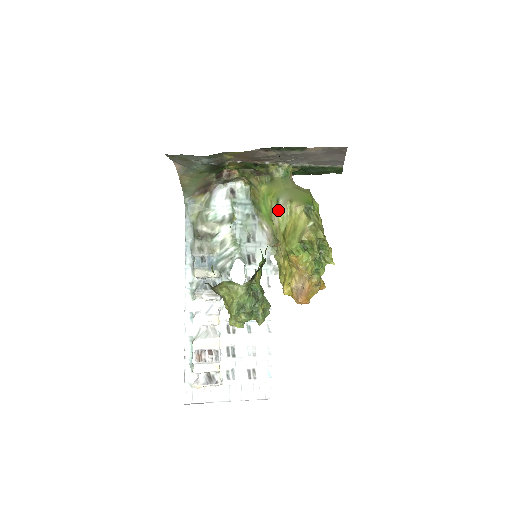
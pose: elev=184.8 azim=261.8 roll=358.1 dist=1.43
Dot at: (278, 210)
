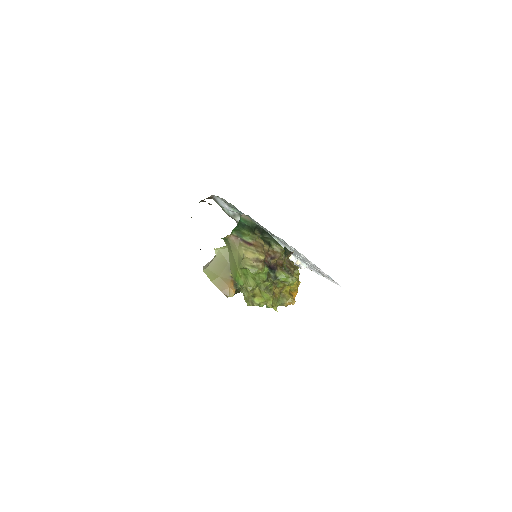
Dot at: occluded
